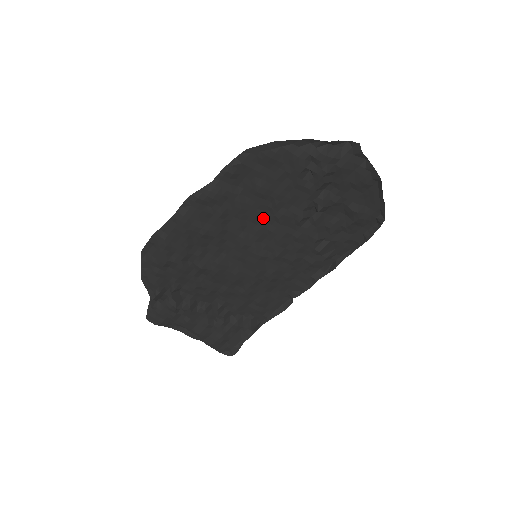
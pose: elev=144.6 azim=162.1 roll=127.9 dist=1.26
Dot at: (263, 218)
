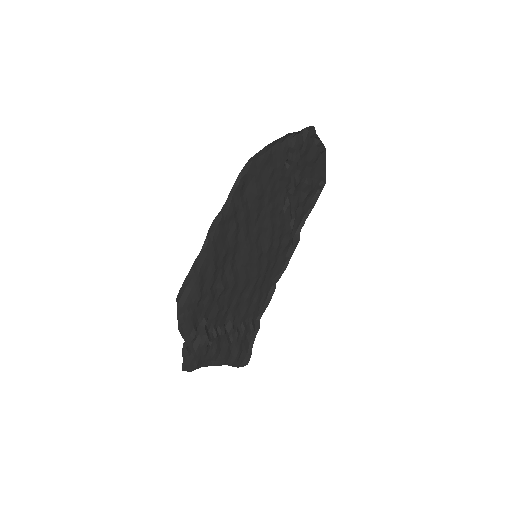
Dot at: (258, 218)
